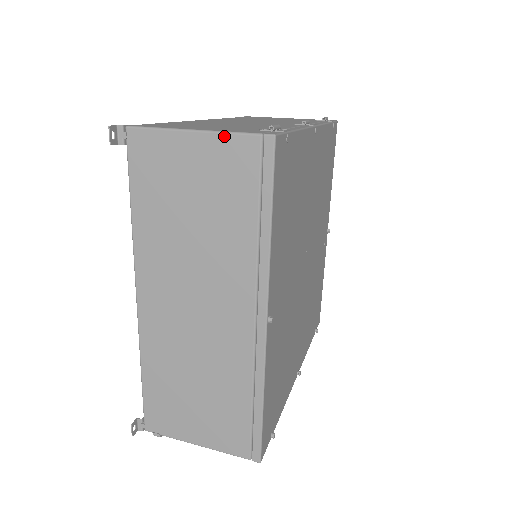
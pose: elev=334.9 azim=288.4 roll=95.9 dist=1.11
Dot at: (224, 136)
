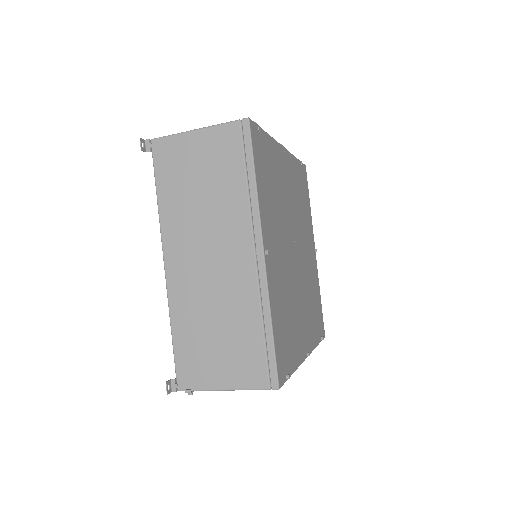
Dot at: (216, 127)
